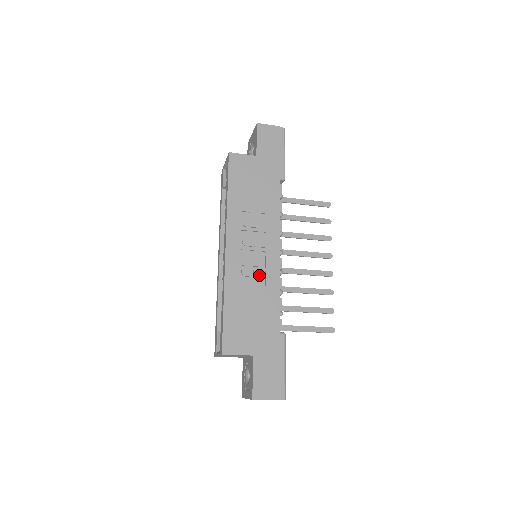
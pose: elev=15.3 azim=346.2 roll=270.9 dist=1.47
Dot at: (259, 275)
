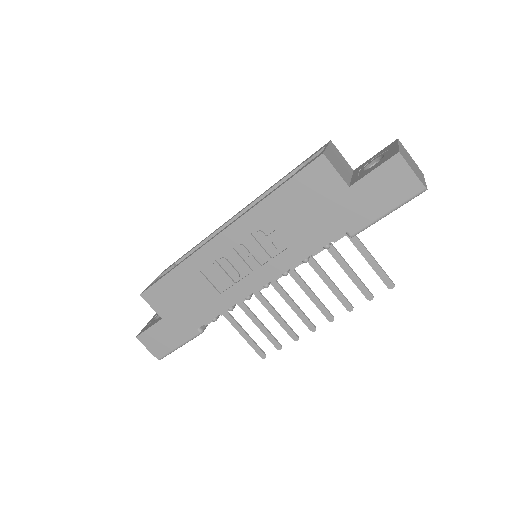
Dot at: (224, 282)
